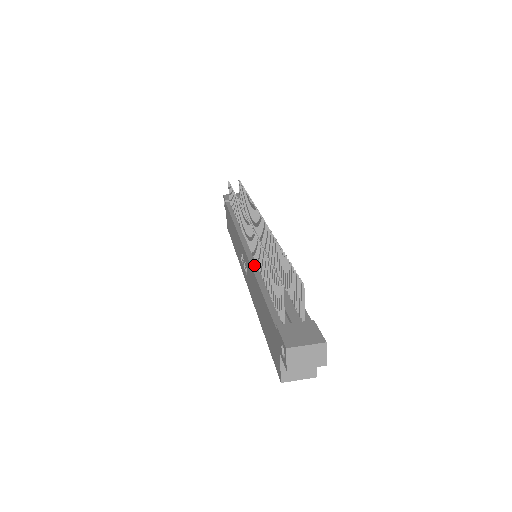
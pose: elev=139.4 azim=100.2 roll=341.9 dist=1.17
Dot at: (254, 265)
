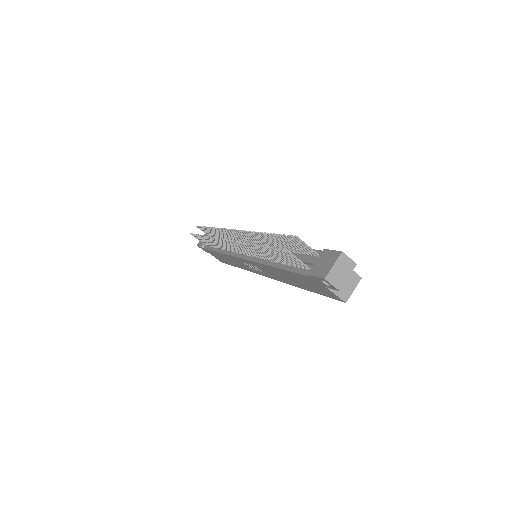
Dot at: (260, 261)
